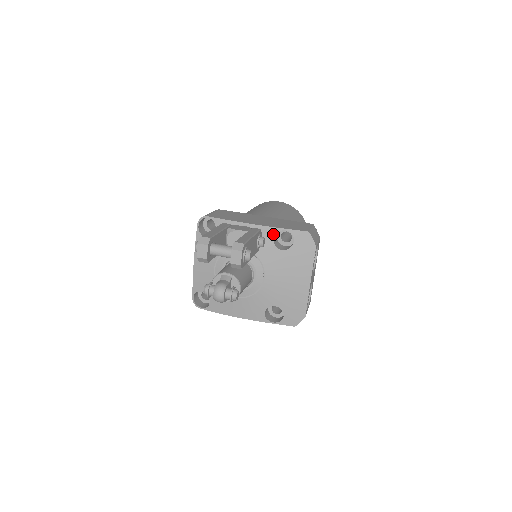
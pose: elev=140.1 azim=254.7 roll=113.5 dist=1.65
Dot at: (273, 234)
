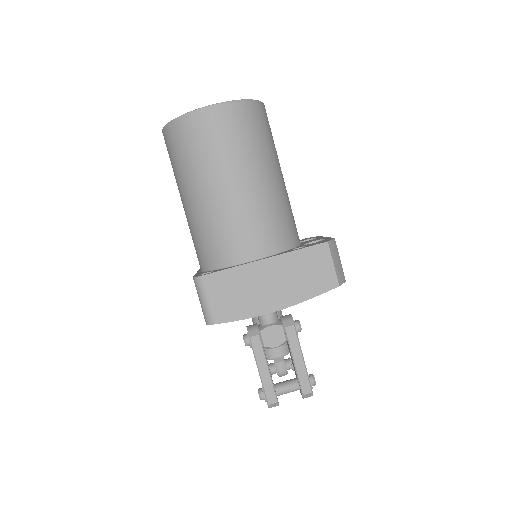
Dot at: occluded
